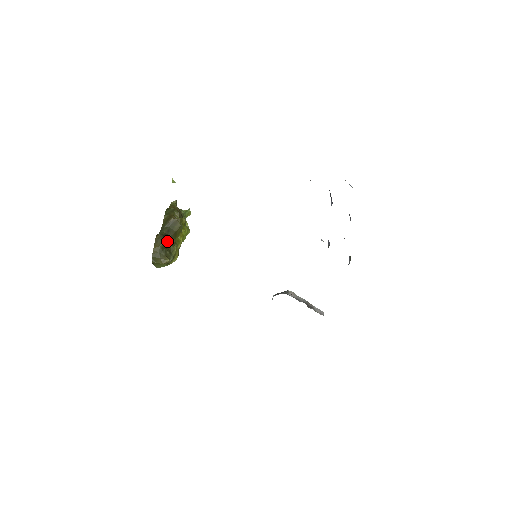
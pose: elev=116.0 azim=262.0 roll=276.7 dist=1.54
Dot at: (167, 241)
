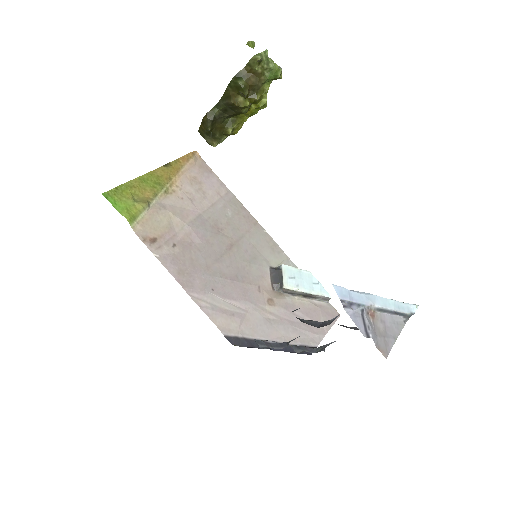
Dot at: (220, 122)
